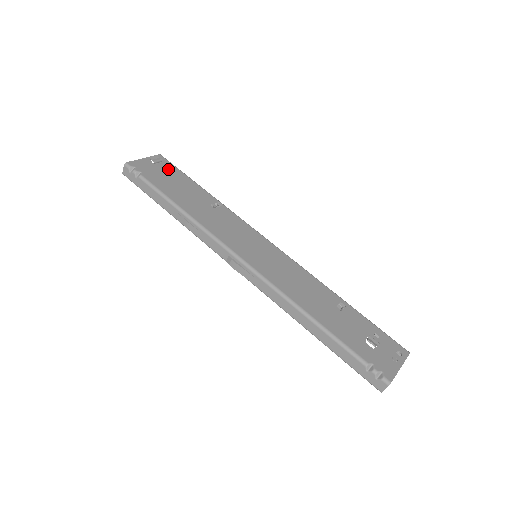
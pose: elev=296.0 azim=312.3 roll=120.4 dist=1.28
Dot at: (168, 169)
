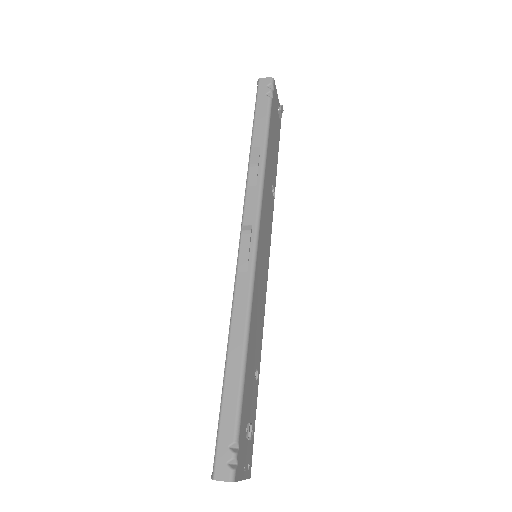
Dot at: (278, 127)
